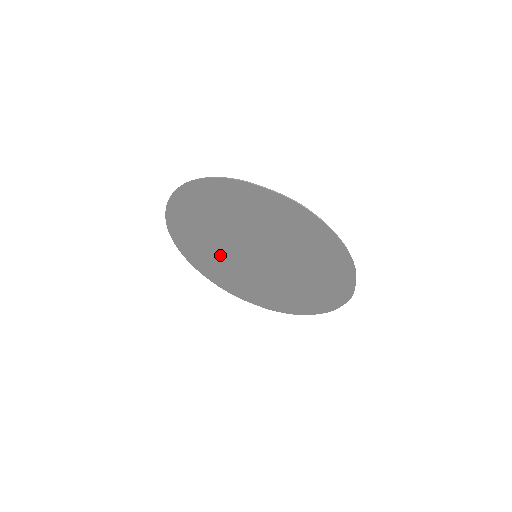
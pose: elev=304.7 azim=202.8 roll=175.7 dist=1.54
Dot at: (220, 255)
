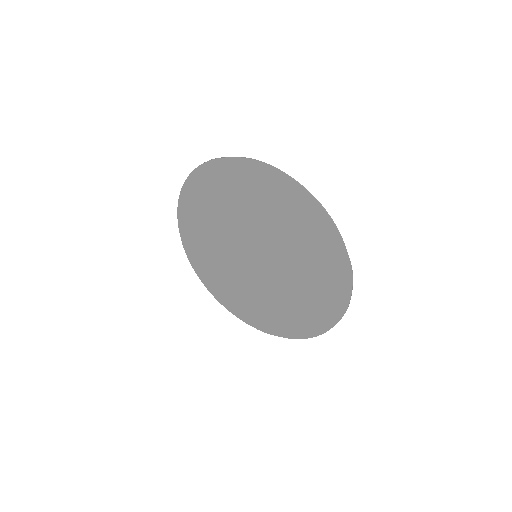
Dot at: (231, 271)
